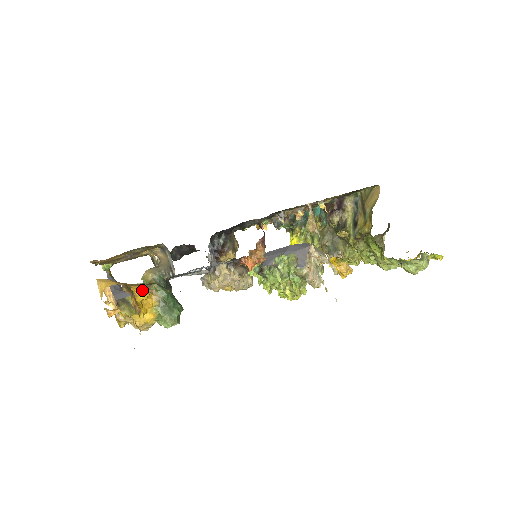
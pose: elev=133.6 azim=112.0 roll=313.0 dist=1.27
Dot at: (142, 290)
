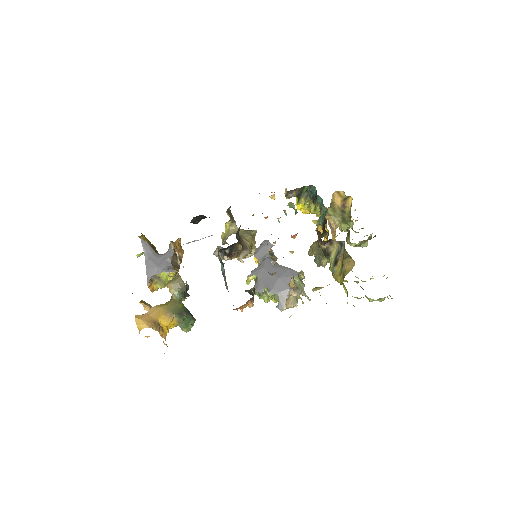
Dot at: (166, 319)
